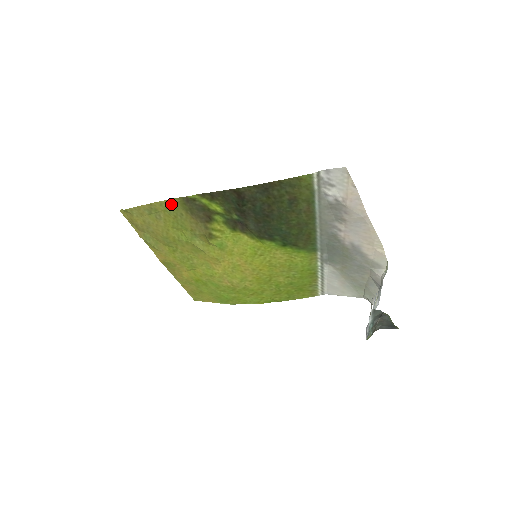
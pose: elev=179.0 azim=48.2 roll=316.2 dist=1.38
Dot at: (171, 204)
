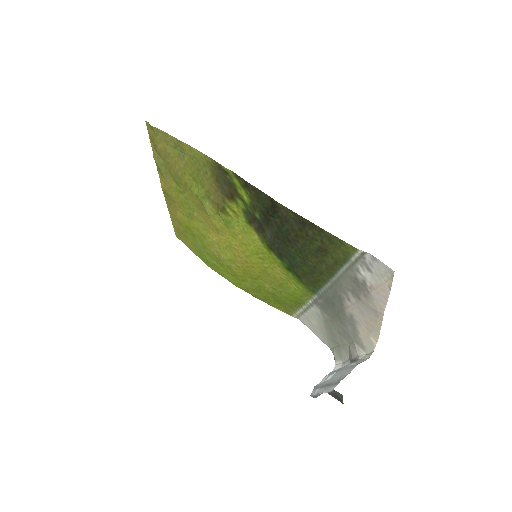
Dot at: (201, 157)
